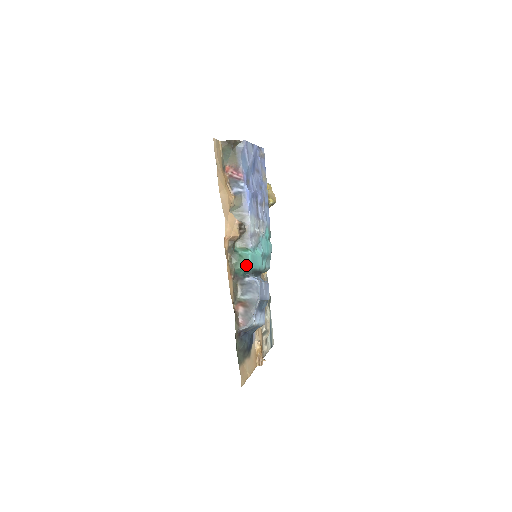
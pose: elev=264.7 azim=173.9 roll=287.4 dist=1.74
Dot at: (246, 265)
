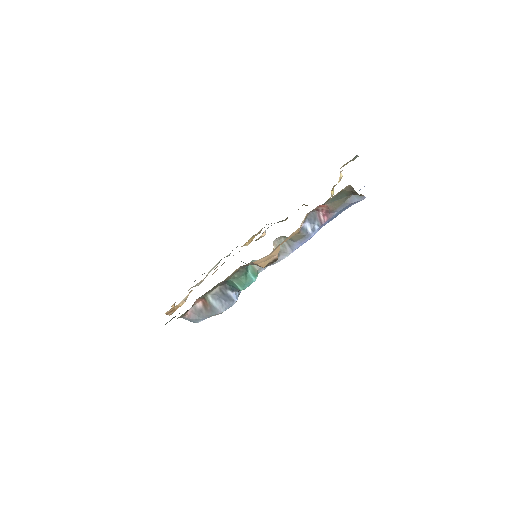
Dot at: (242, 287)
